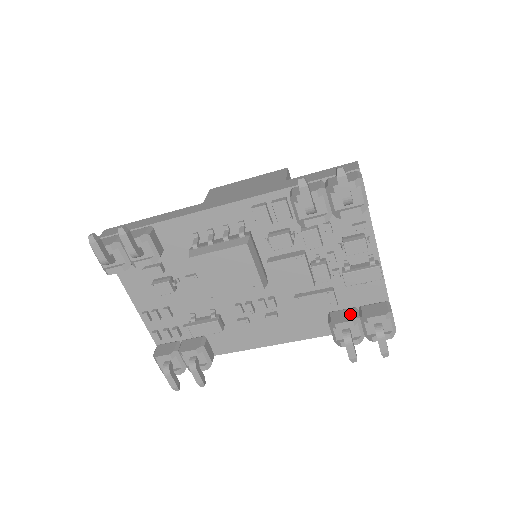
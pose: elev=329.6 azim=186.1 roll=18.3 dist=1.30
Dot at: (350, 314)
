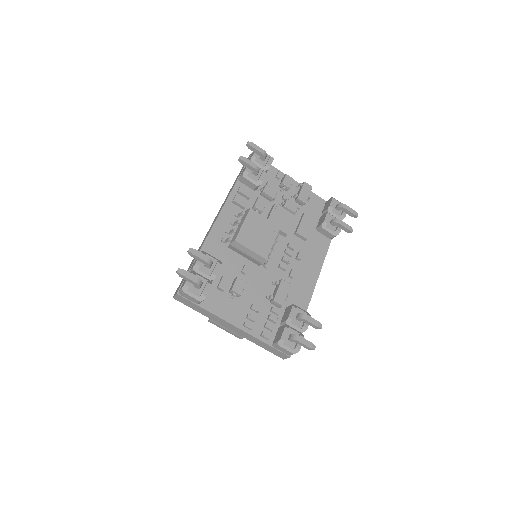
Dot at: (323, 216)
